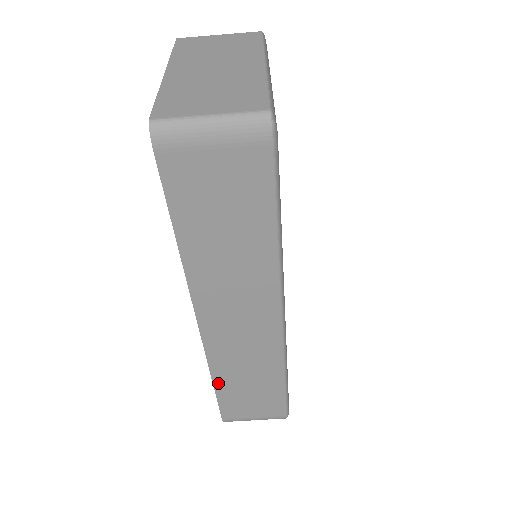
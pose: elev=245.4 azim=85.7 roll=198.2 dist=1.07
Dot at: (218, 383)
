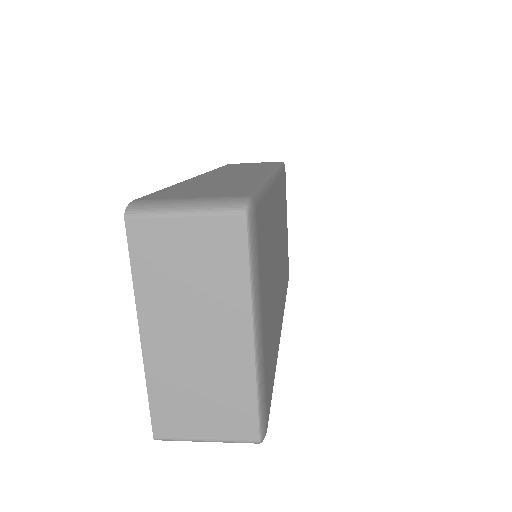
Dot at: occluded
